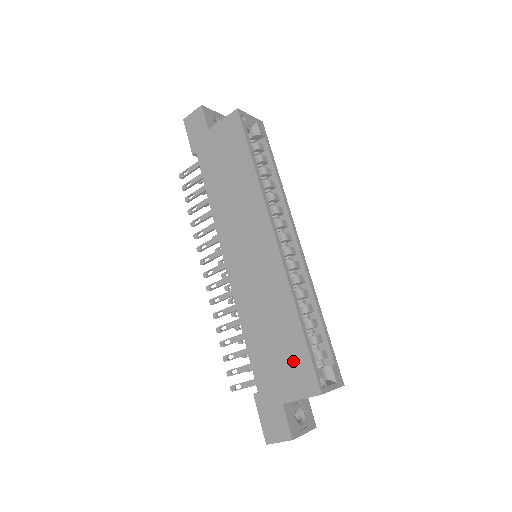
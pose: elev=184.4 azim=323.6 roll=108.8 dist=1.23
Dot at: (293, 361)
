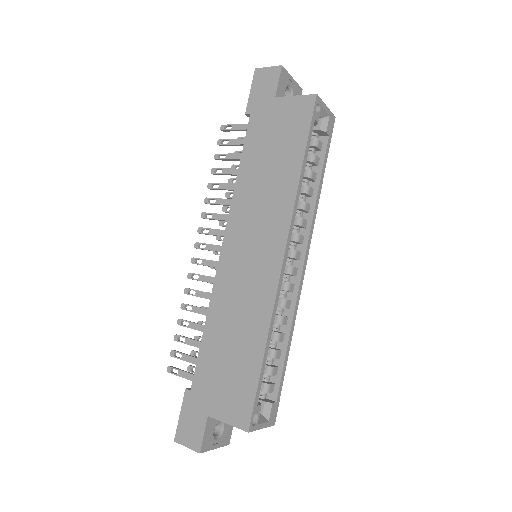
Dot at: (238, 385)
